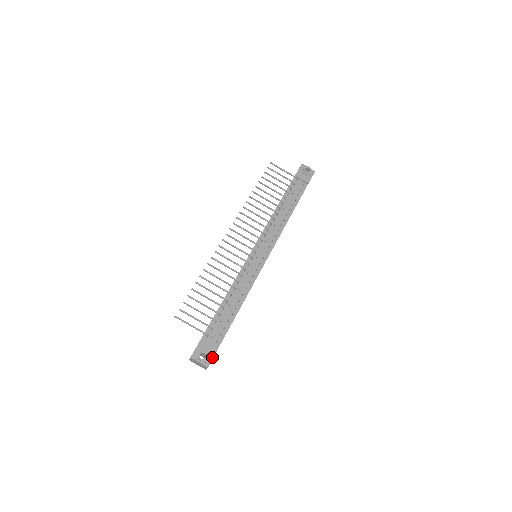
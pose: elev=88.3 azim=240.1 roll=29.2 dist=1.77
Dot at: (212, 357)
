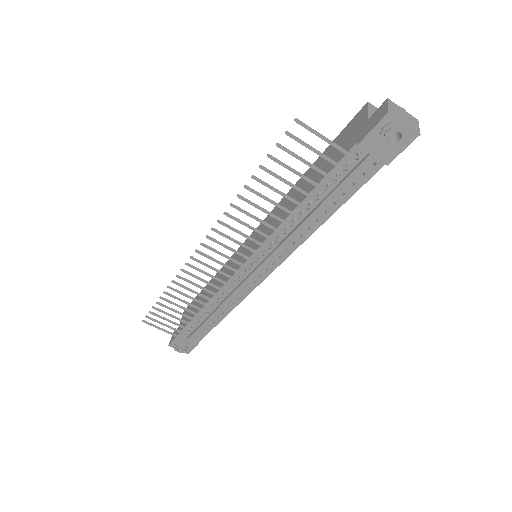
Dot at: (191, 349)
